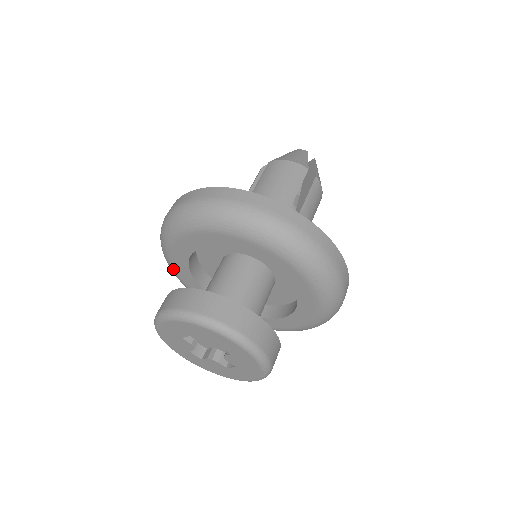
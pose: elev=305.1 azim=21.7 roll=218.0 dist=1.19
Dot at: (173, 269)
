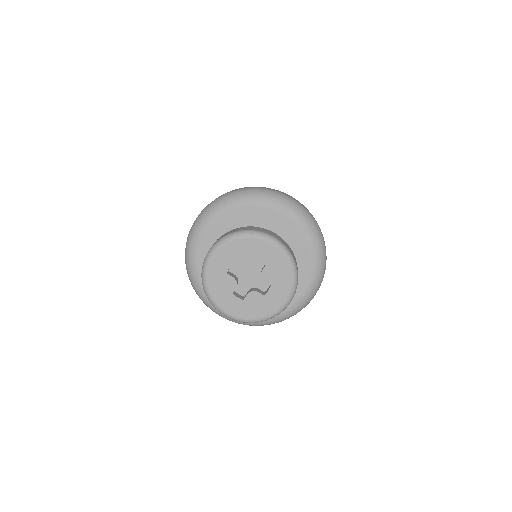
Dot at: (198, 280)
